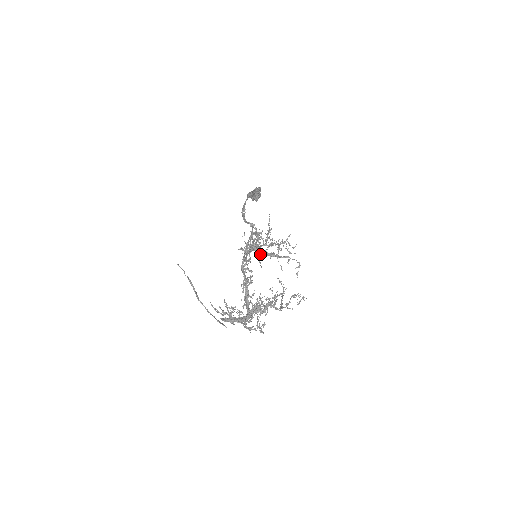
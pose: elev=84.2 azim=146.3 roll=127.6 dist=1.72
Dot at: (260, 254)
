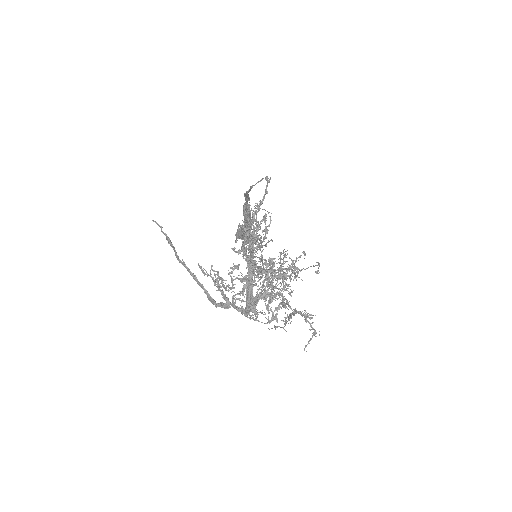
Dot at: (263, 249)
